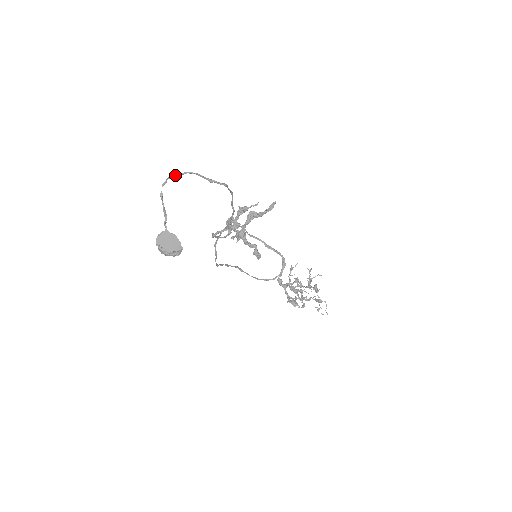
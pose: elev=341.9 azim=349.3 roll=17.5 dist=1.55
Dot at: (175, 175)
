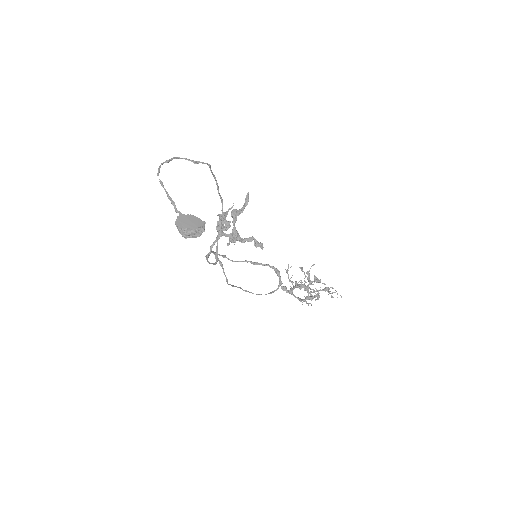
Dot at: occluded
